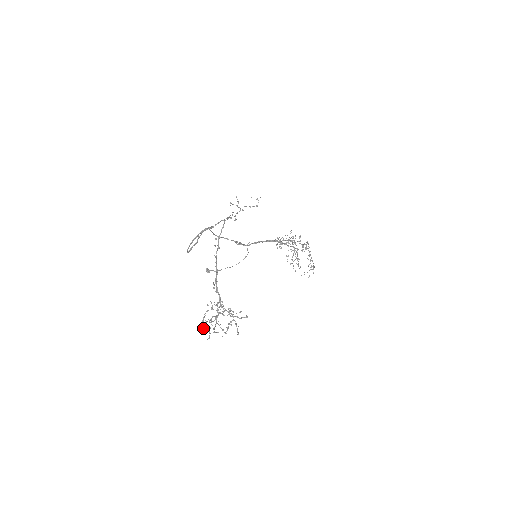
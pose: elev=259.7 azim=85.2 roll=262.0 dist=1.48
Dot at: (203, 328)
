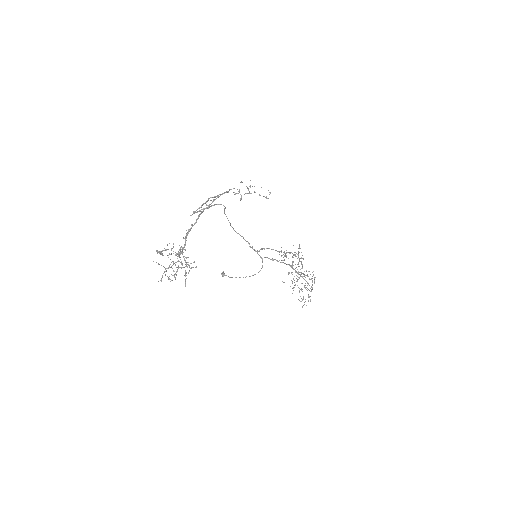
Dot at: occluded
